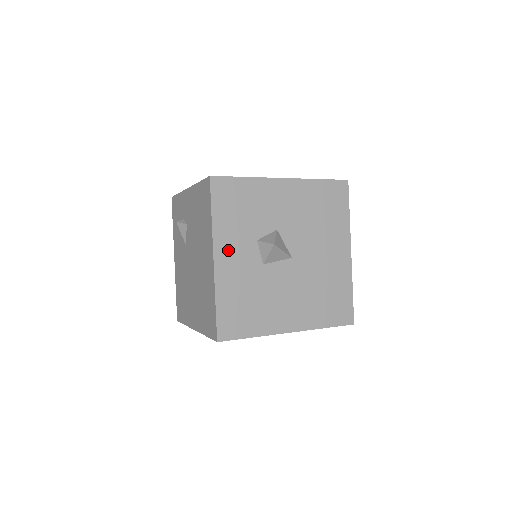
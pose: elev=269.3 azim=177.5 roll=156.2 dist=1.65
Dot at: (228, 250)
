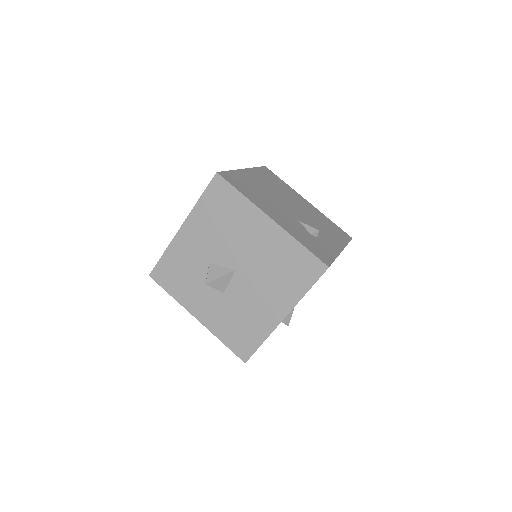
Dot at: (197, 306)
